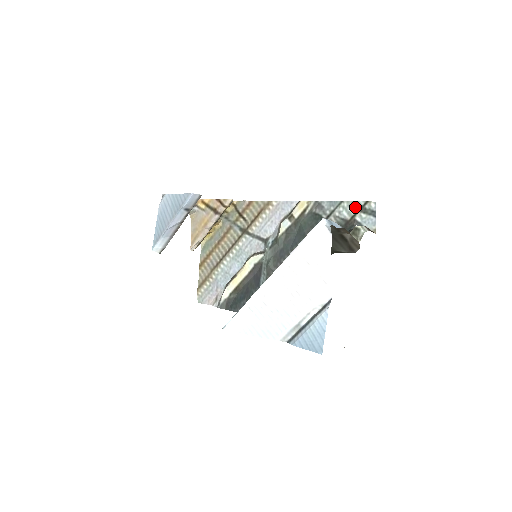
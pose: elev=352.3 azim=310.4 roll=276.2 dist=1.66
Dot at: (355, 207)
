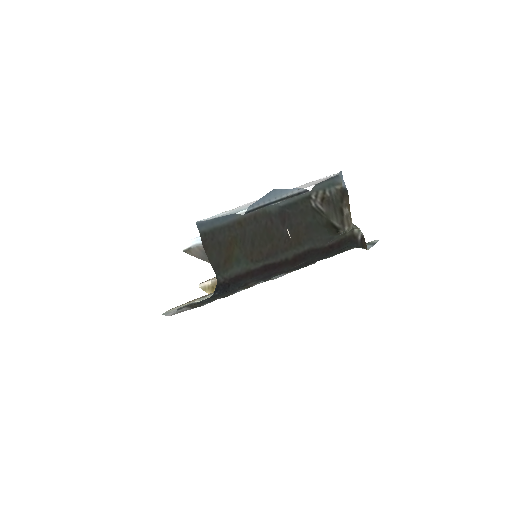
Dot at: occluded
